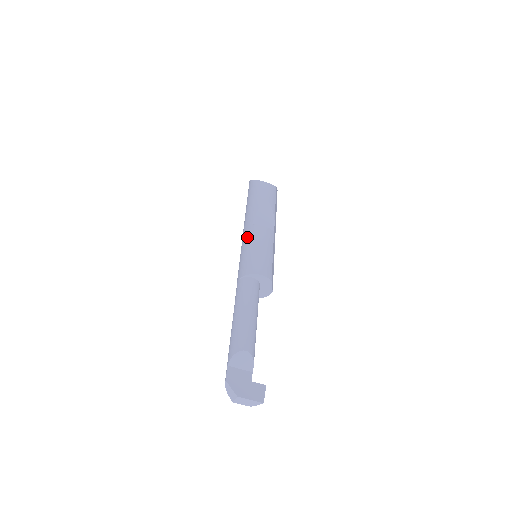
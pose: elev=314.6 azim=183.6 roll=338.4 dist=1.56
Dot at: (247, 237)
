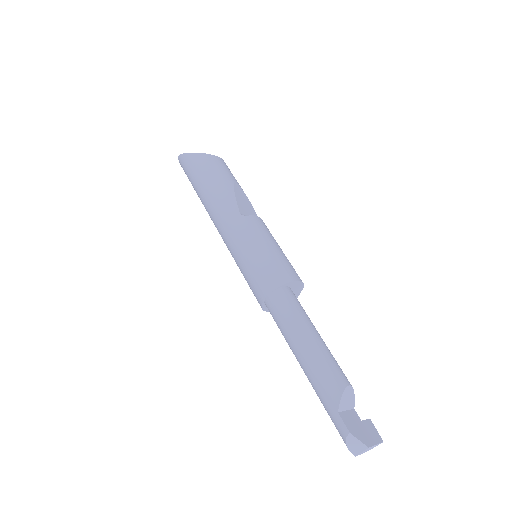
Dot at: (245, 232)
